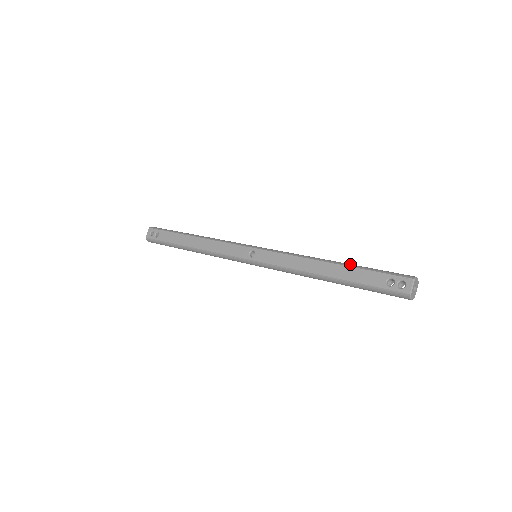
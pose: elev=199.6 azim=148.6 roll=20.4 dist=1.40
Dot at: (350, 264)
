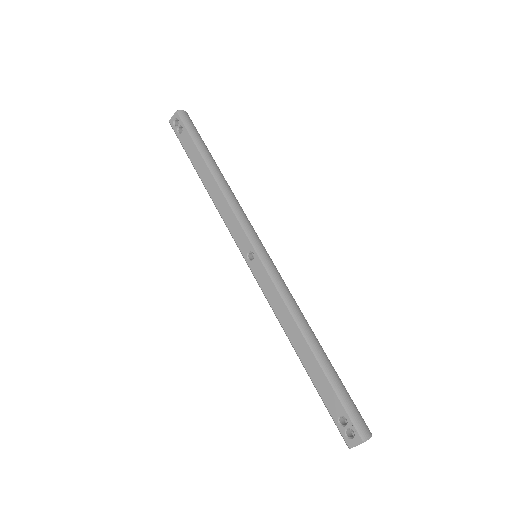
Dot at: (325, 364)
